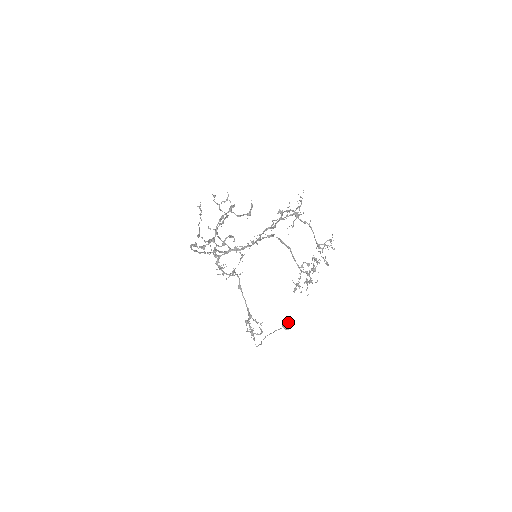
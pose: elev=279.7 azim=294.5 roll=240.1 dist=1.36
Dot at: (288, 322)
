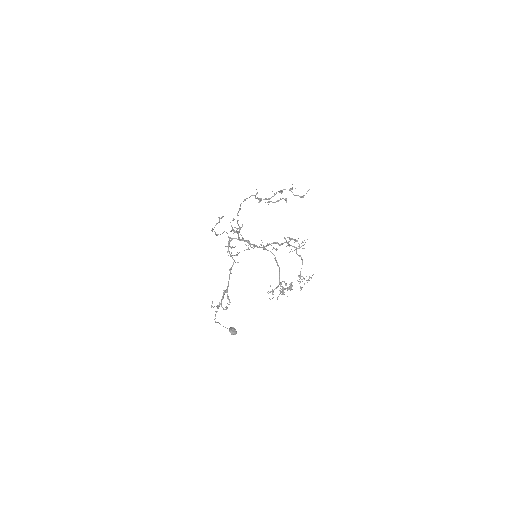
Dot at: (235, 329)
